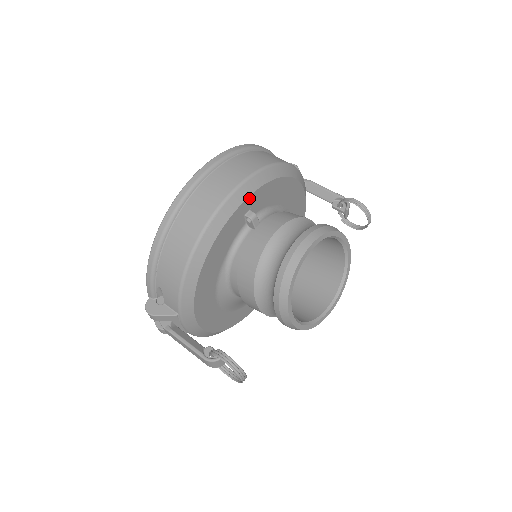
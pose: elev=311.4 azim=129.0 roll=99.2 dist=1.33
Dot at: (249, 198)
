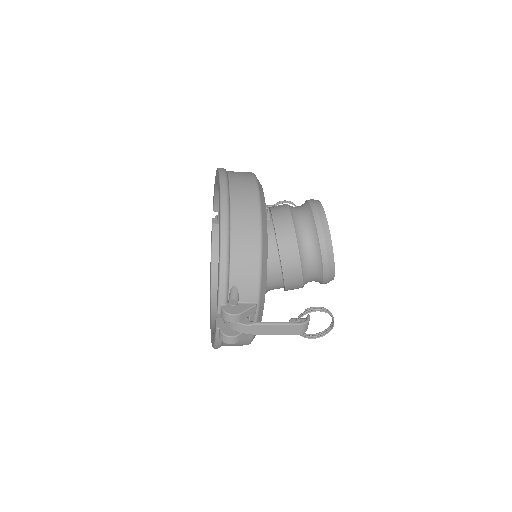
Dot at: occluded
